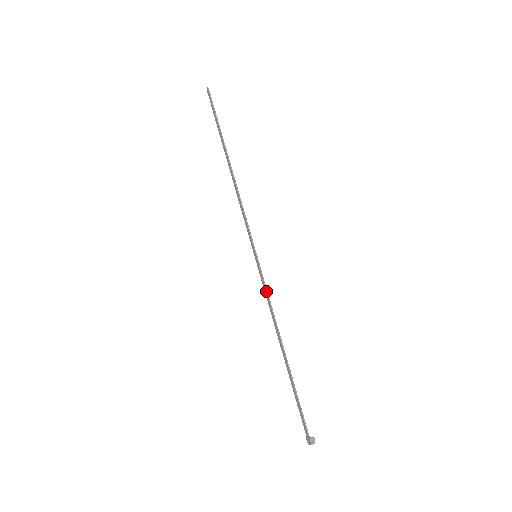
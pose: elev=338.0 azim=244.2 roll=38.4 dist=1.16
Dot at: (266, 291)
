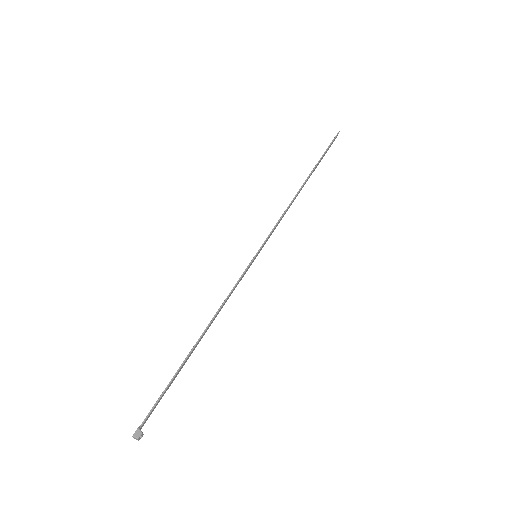
Dot at: (235, 284)
